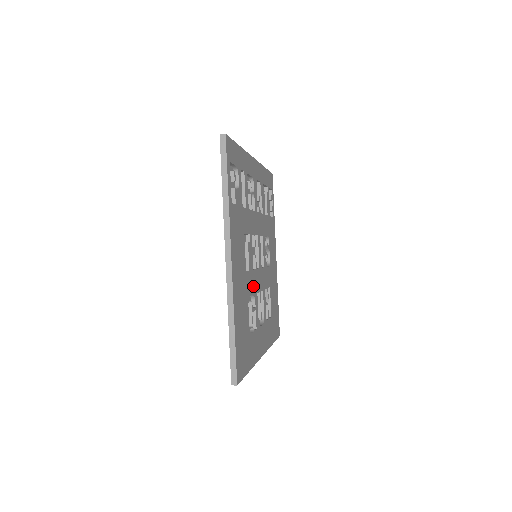
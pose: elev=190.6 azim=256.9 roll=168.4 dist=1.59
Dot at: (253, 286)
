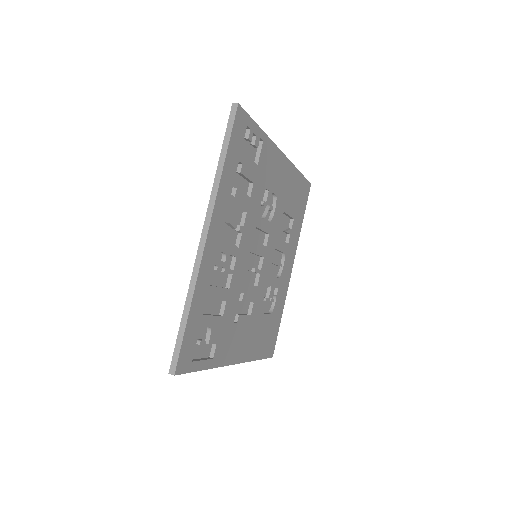
Dot at: (263, 290)
